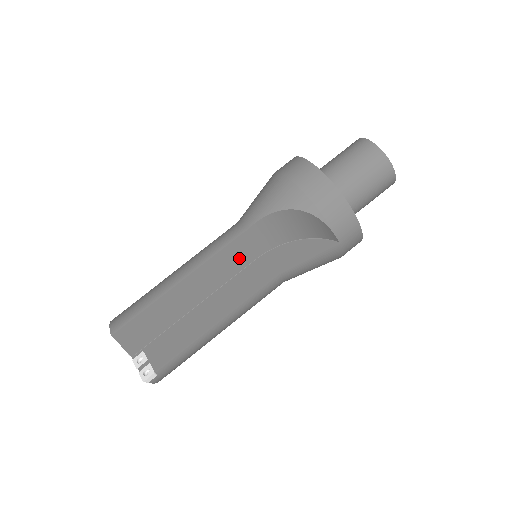
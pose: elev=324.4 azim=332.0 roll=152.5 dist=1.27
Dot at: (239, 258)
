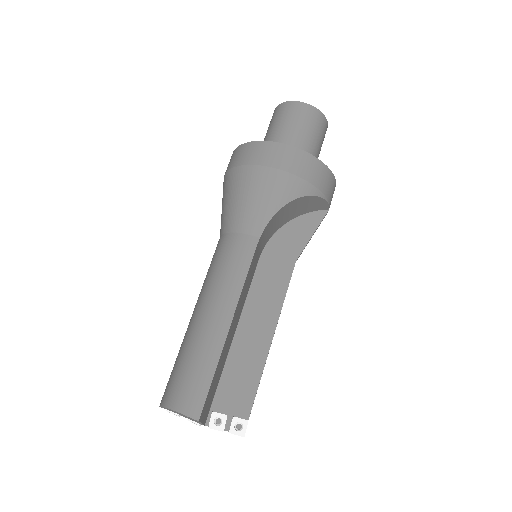
Dot at: (253, 267)
